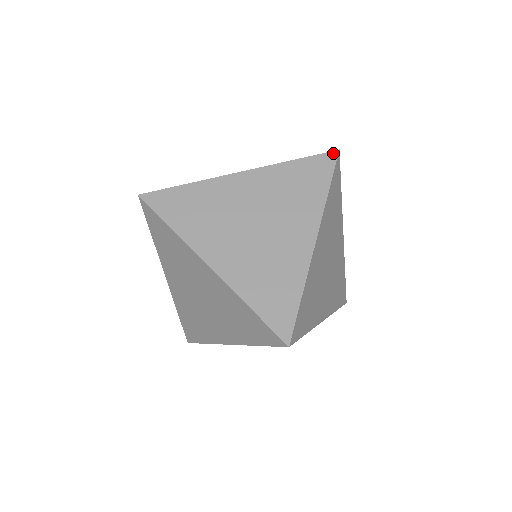
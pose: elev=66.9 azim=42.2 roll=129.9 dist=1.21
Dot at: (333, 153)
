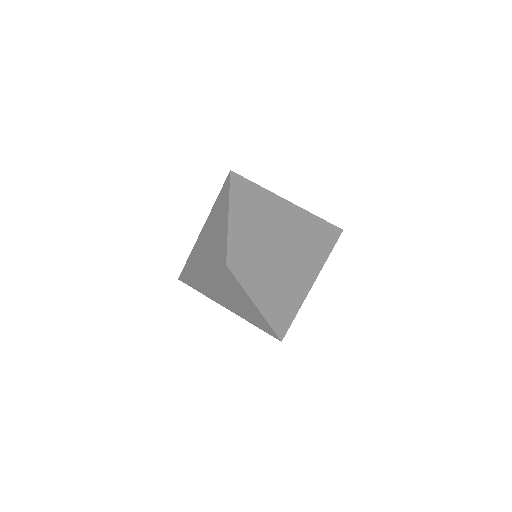
Dot at: (225, 267)
